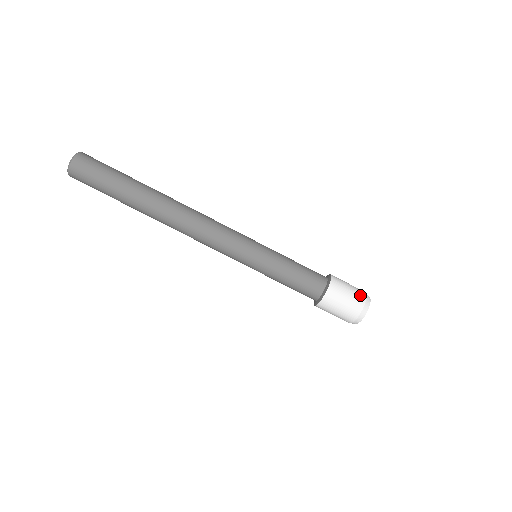
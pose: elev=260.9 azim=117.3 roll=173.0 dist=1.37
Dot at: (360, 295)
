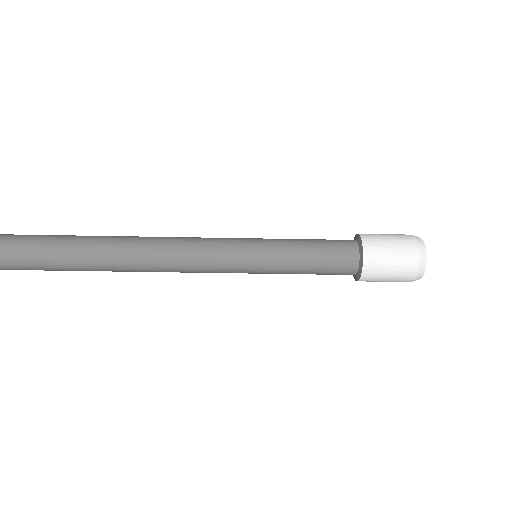
Dot at: (408, 242)
